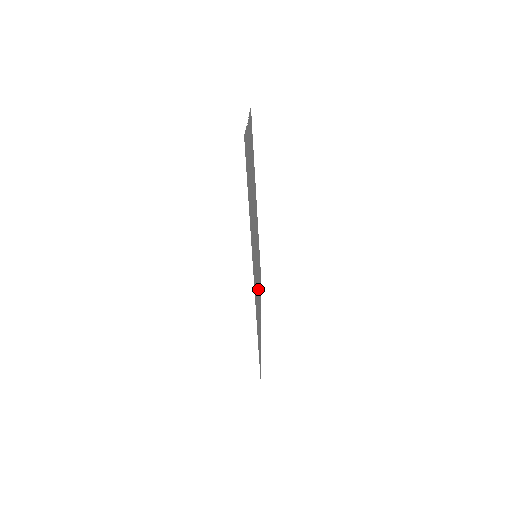
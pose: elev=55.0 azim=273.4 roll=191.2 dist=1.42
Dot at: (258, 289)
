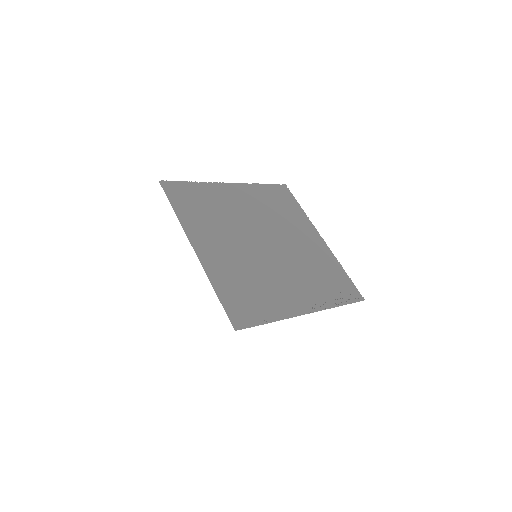
Dot at: (278, 283)
